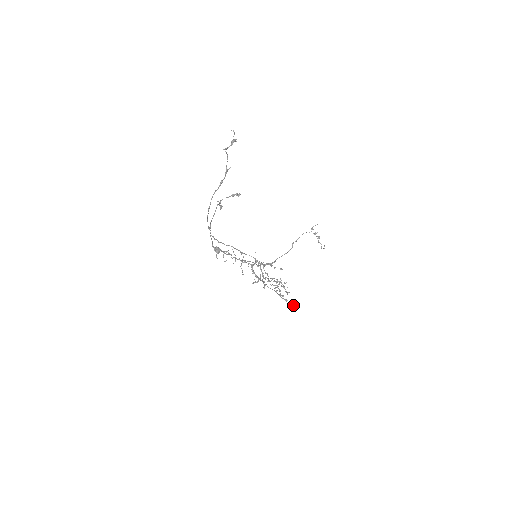
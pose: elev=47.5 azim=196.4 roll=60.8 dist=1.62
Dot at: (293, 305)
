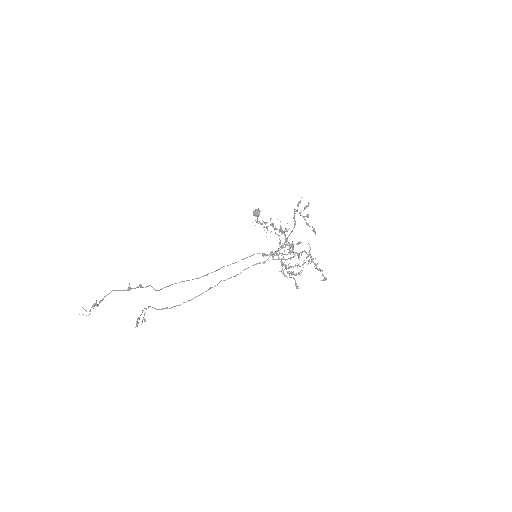
Dot at: (324, 280)
